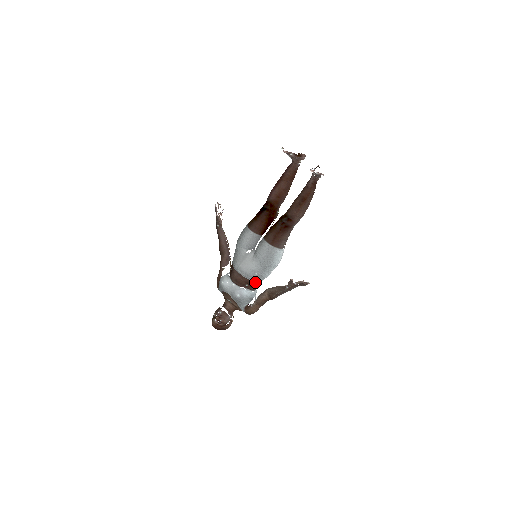
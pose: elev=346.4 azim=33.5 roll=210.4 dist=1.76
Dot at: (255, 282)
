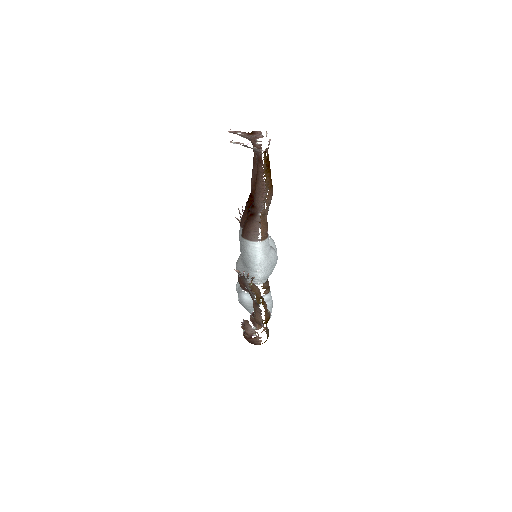
Dot at: occluded
